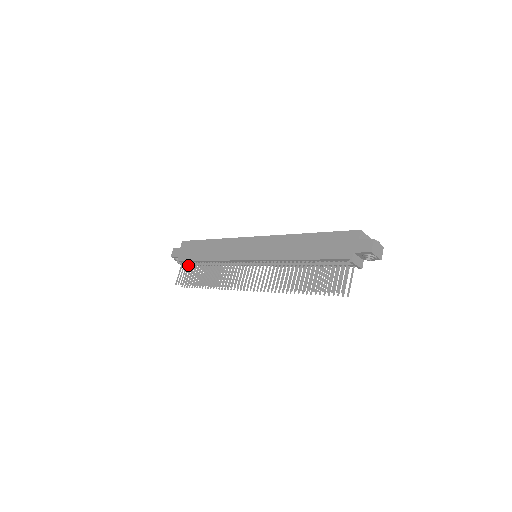
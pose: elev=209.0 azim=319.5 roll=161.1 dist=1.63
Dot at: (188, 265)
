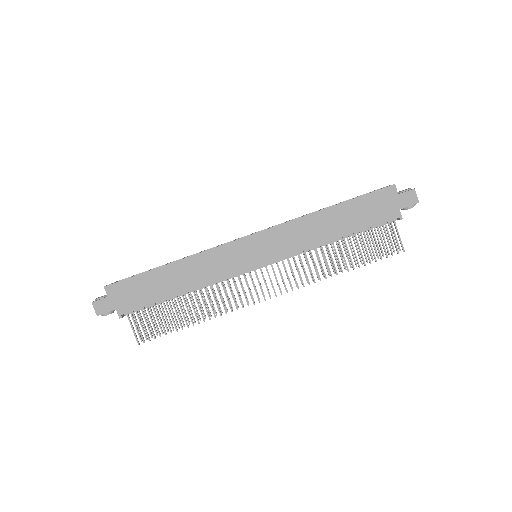
Dot at: (144, 312)
